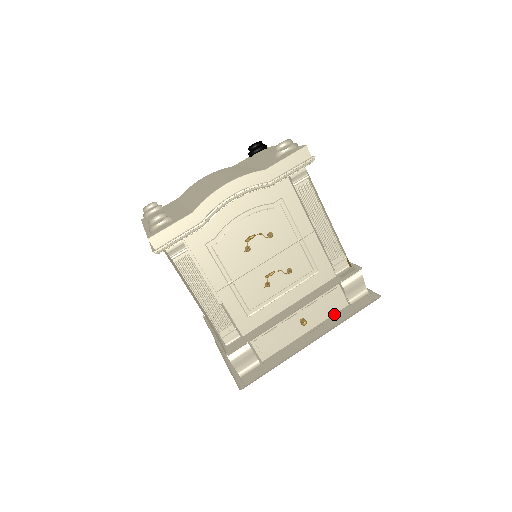
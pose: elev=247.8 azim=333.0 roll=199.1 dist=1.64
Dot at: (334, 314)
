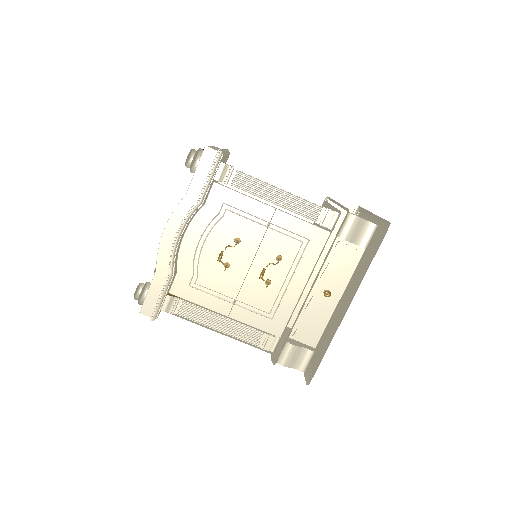
Dot at: (356, 267)
